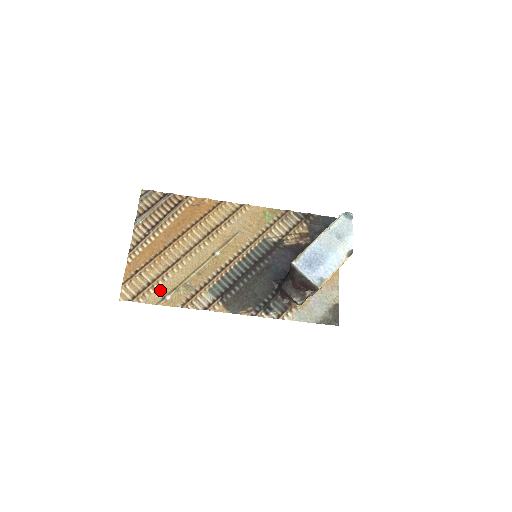
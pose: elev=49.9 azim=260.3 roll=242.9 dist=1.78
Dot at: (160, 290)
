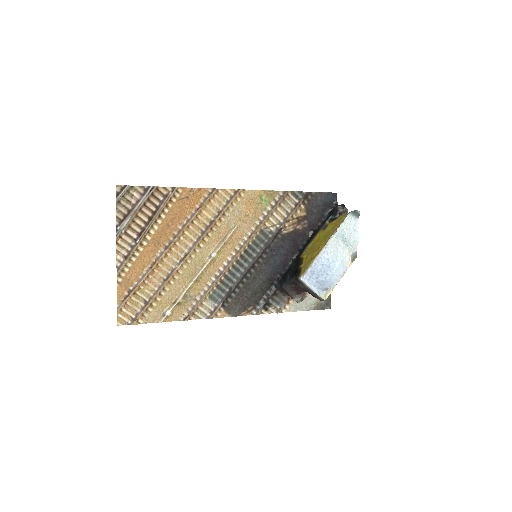
Dot at: (159, 306)
